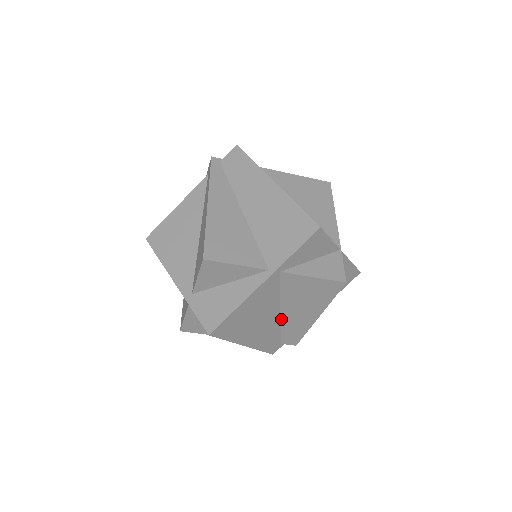
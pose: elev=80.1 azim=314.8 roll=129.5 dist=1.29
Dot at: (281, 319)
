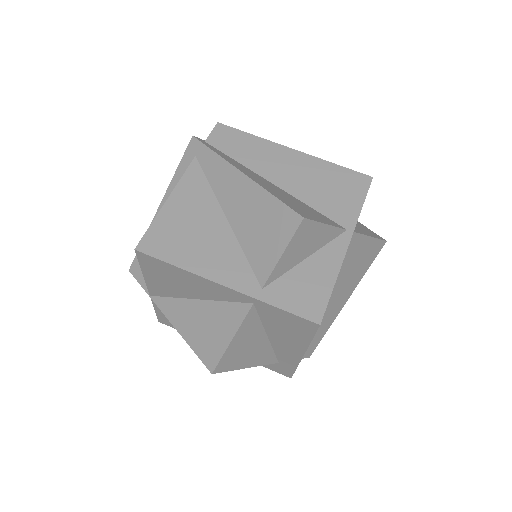
Dot at: occluded
